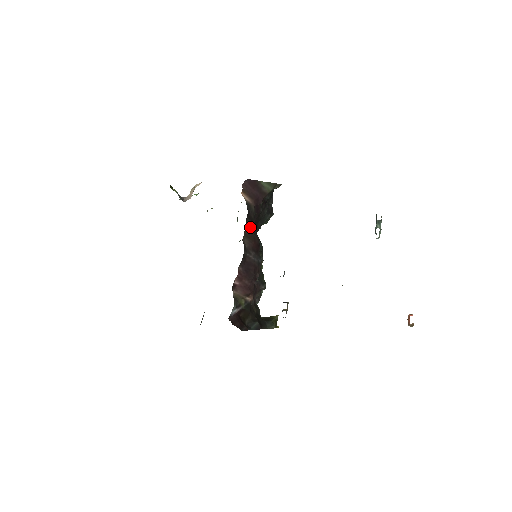
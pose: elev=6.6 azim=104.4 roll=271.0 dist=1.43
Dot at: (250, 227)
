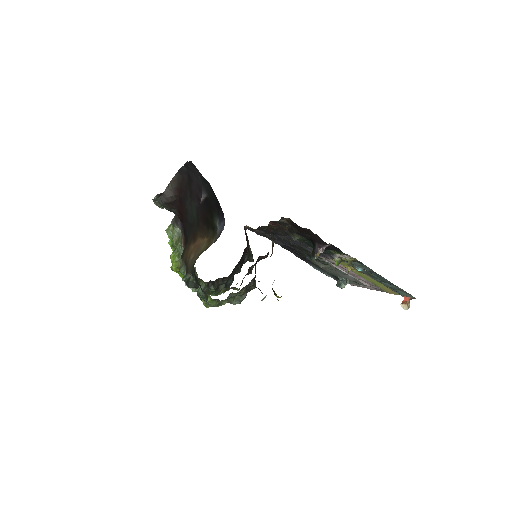
Dot at: occluded
